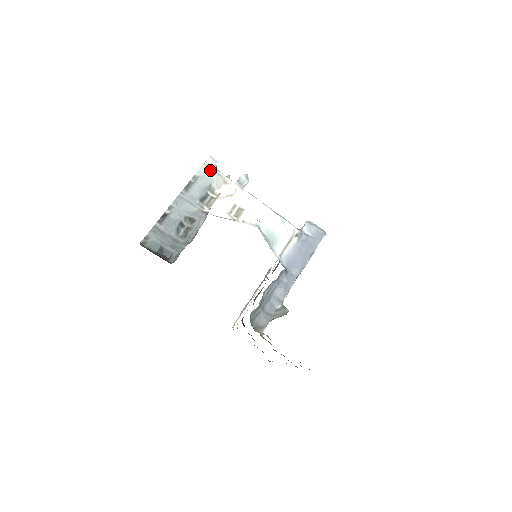
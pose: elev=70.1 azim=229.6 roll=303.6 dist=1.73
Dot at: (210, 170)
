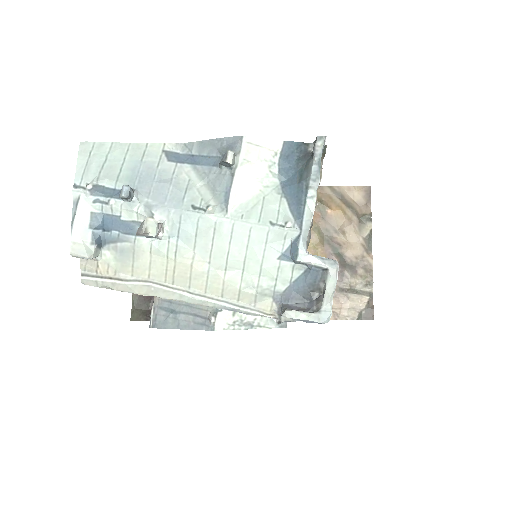
Dot at: (99, 286)
